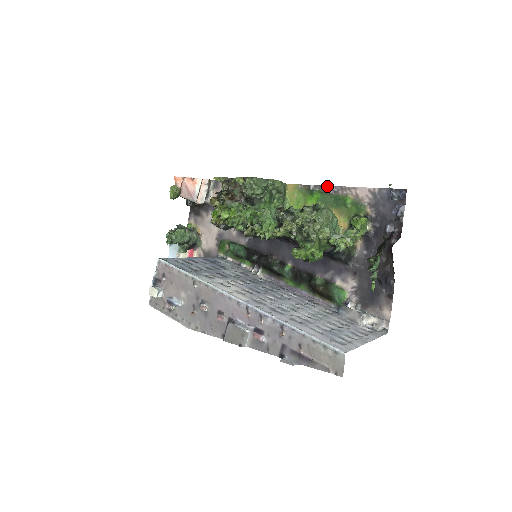
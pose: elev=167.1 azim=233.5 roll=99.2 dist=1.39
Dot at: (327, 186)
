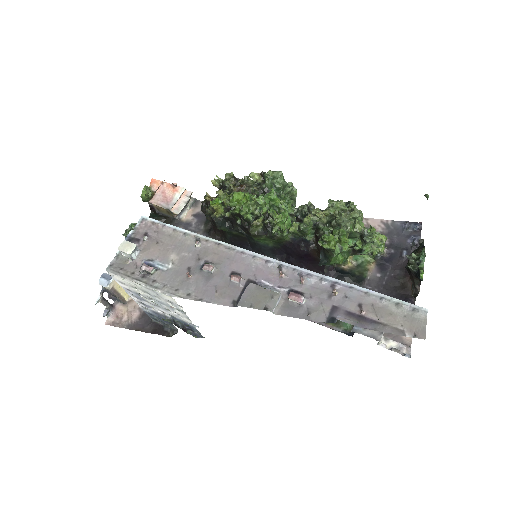
Dot at: occluded
